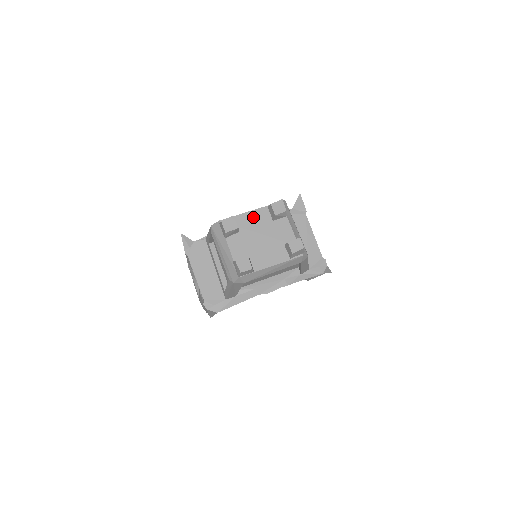
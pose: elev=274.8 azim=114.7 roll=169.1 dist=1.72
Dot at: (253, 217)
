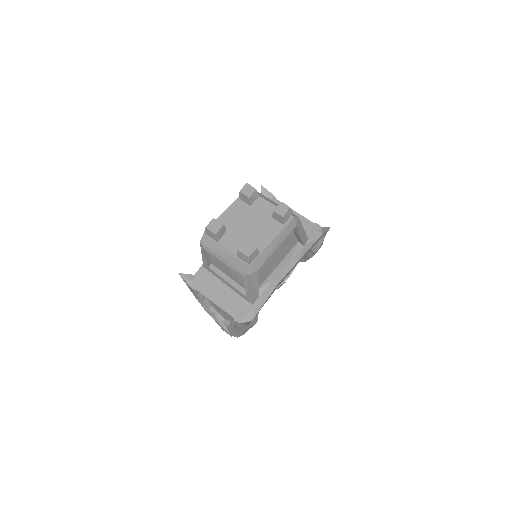
Dot at: (231, 213)
